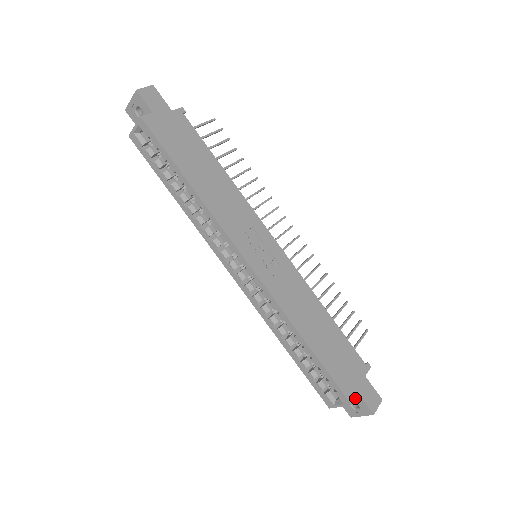
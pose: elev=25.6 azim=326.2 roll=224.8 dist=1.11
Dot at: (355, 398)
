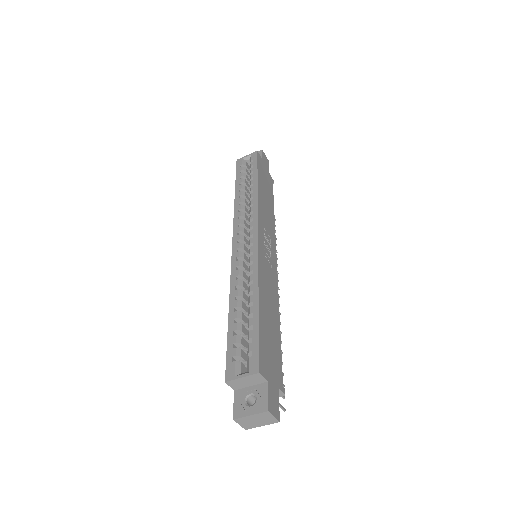
Dot at: (264, 376)
